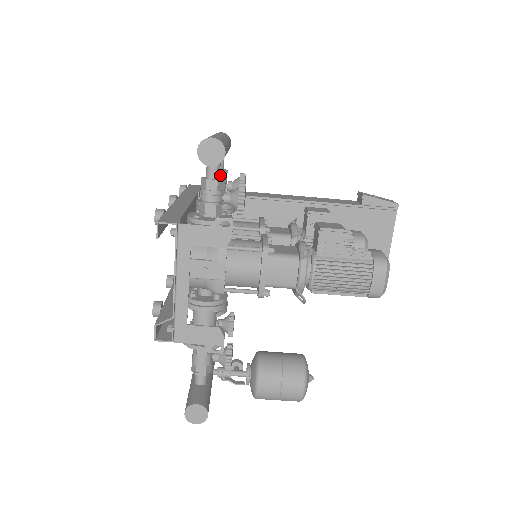
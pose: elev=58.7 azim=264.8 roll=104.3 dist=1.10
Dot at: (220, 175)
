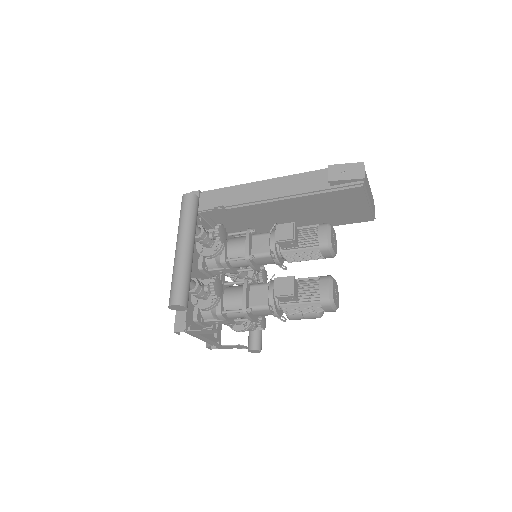
Dot at: (200, 239)
